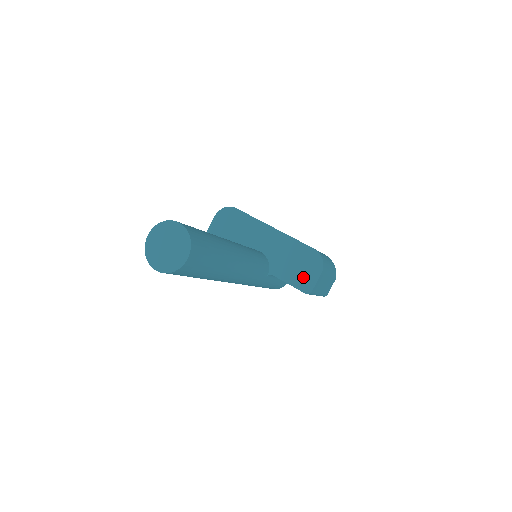
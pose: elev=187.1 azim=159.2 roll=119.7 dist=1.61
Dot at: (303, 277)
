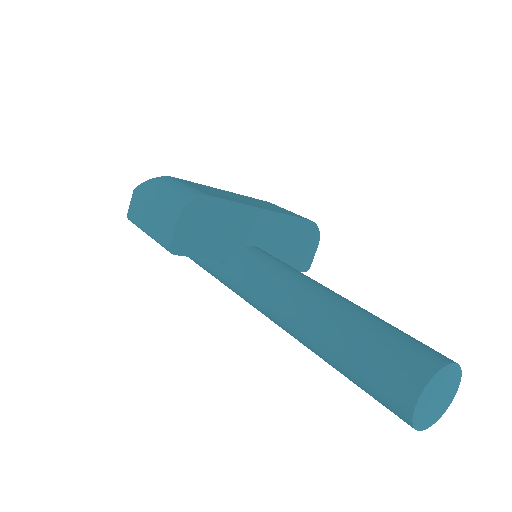
Dot at: (302, 256)
